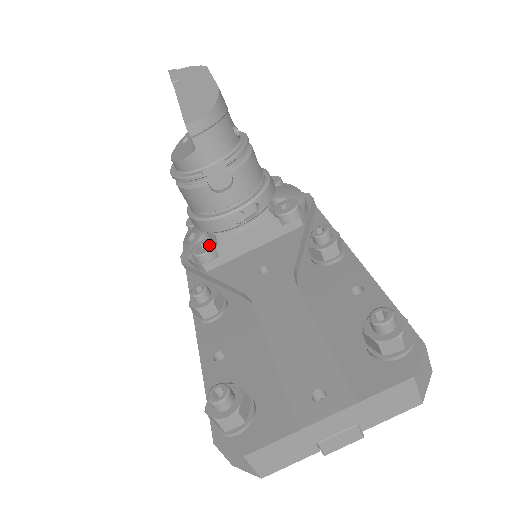
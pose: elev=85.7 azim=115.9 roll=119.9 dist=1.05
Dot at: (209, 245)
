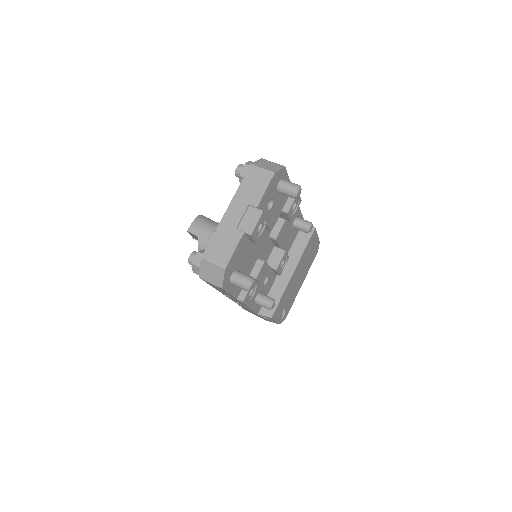
Dot at: occluded
